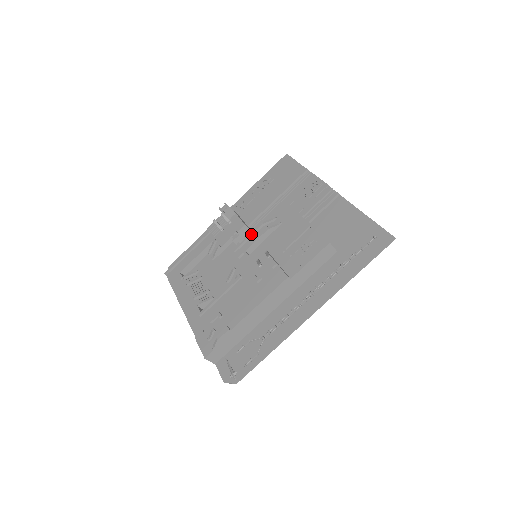
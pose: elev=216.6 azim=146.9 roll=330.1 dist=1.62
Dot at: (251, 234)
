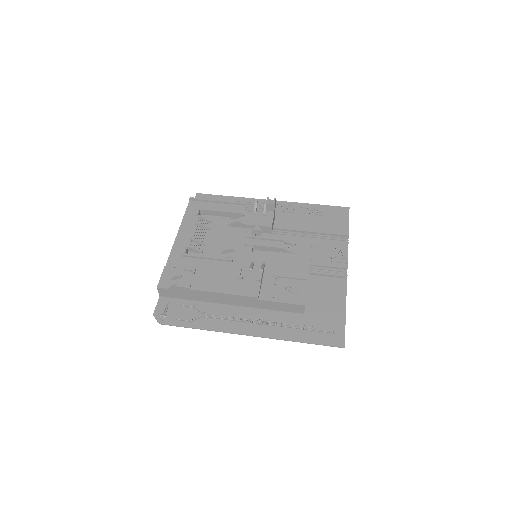
Dot at: (268, 238)
